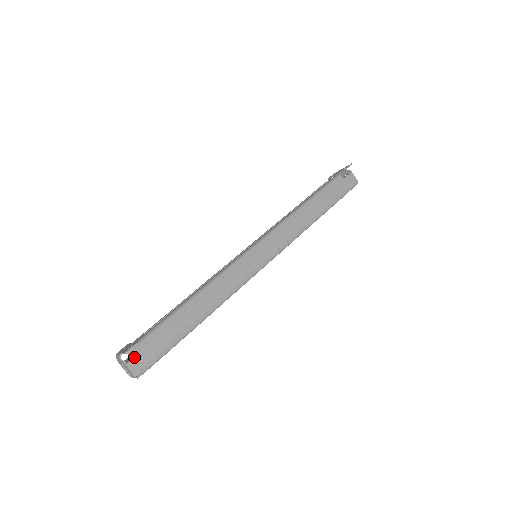
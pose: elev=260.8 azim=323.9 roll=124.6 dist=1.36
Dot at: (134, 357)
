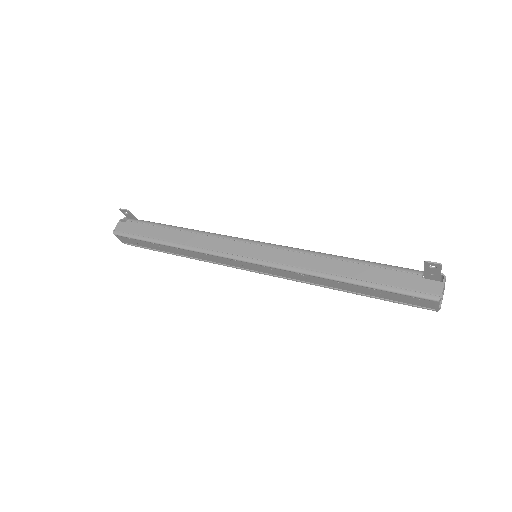
Dot at: (125, 222)
